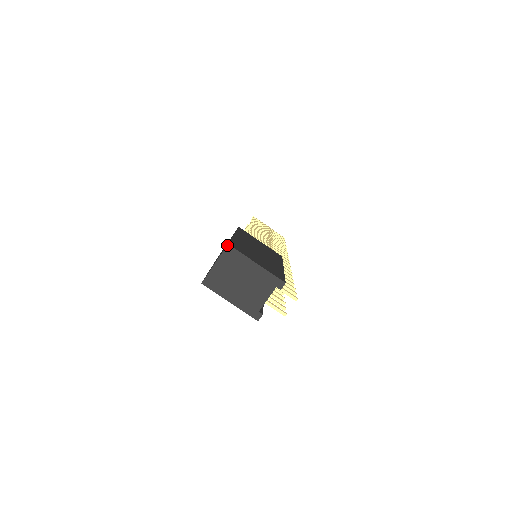
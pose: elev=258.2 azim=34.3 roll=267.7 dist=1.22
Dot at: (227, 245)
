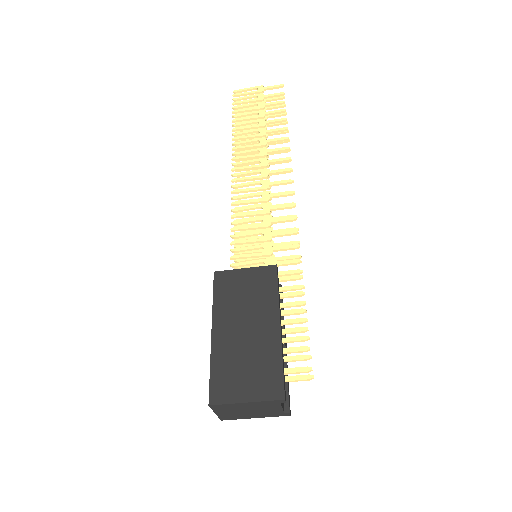
Dot at: (209, 406)
